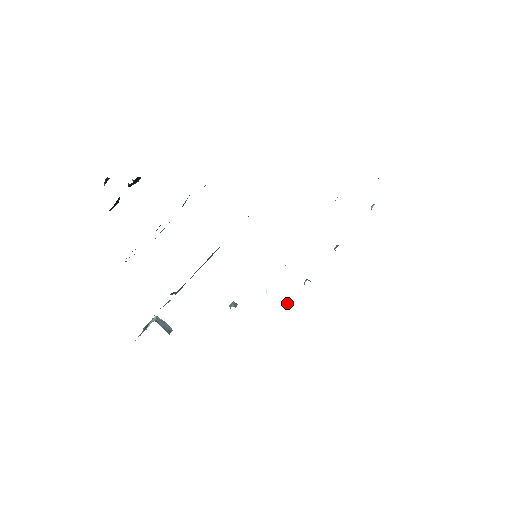
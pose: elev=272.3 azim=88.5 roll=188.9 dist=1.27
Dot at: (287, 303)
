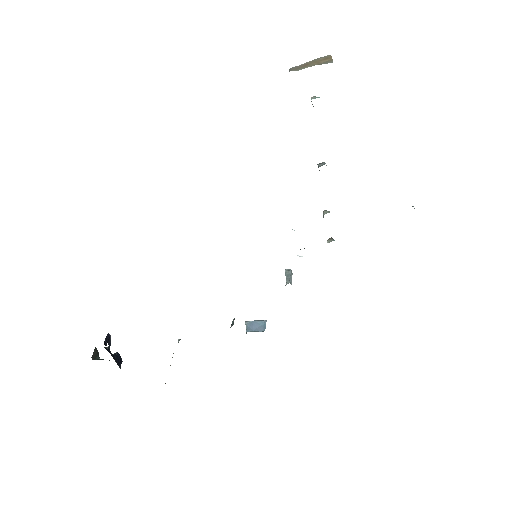
Dot at: (327, 241)
